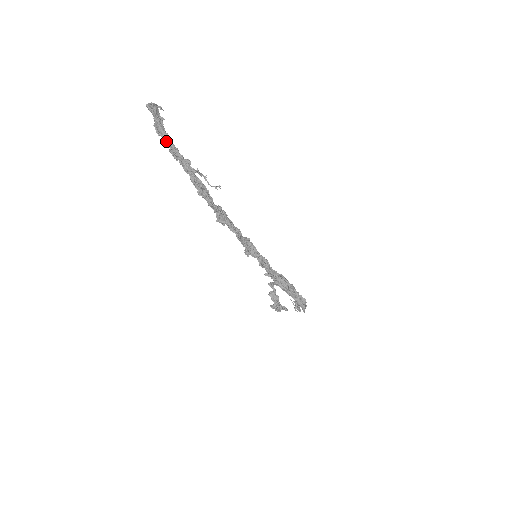
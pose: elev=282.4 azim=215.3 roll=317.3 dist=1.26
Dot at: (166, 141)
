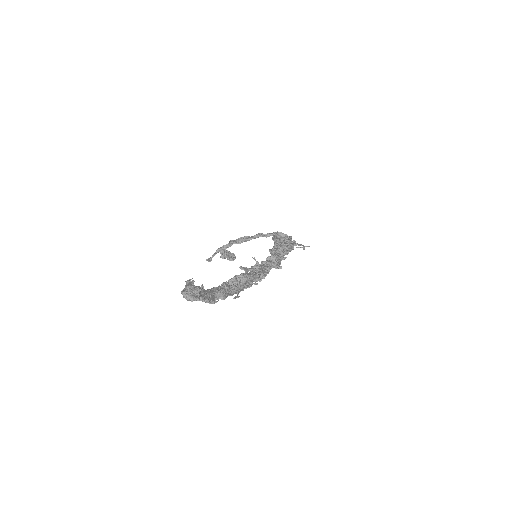
Dot at: (226, 297)
